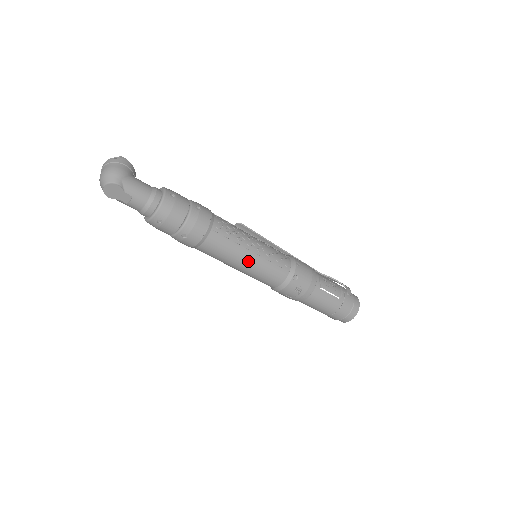
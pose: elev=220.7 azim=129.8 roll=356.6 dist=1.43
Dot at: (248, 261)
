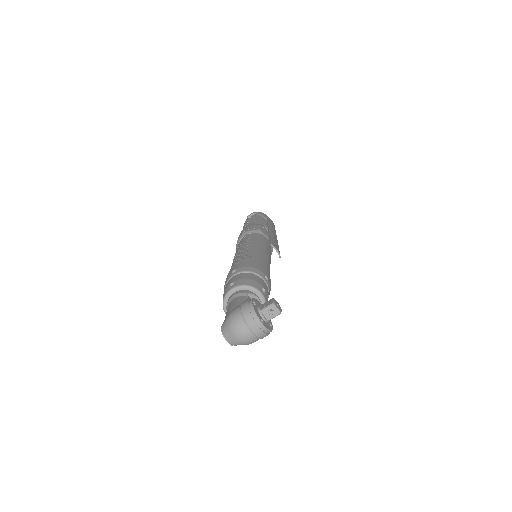
Dot at: occluded
